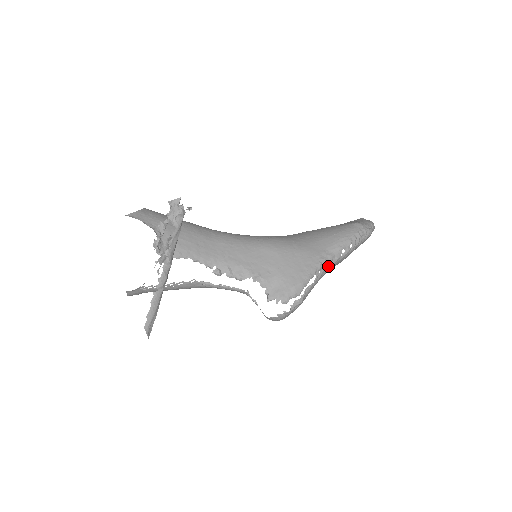
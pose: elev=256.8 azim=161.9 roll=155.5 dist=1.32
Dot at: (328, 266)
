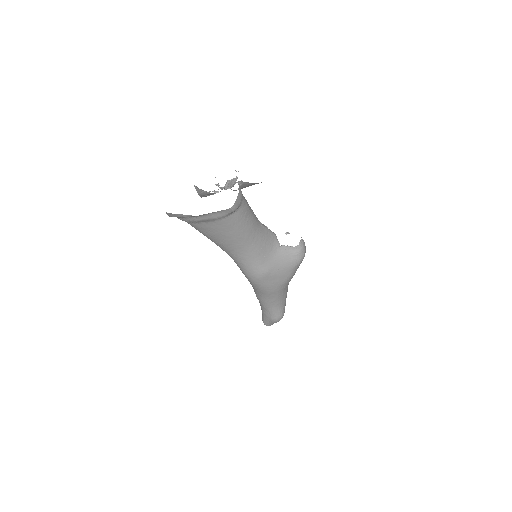
Dot at: occluded
